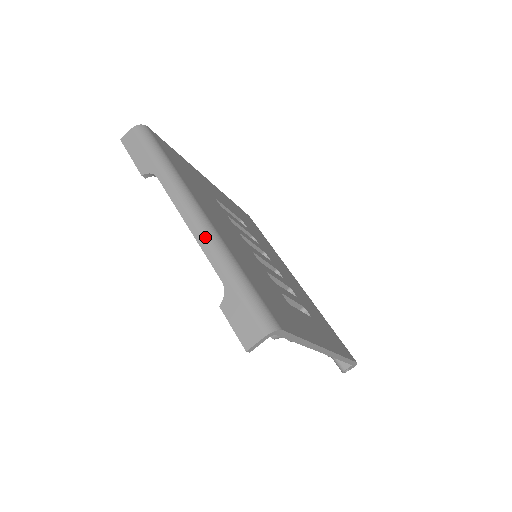
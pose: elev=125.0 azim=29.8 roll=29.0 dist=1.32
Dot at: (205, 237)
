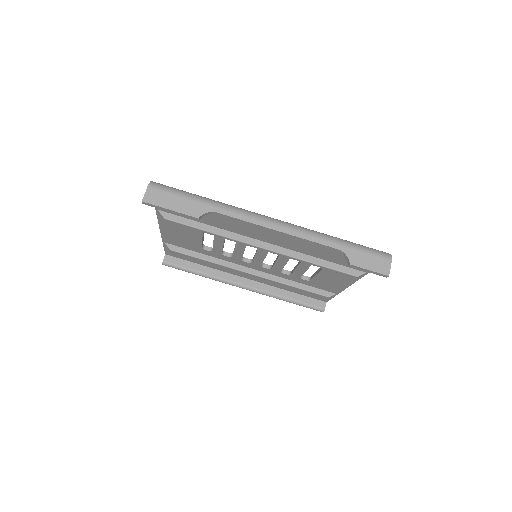
Dot at: (300, 230)
